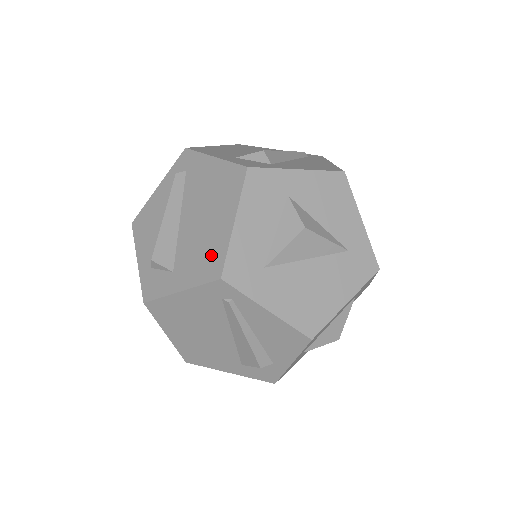
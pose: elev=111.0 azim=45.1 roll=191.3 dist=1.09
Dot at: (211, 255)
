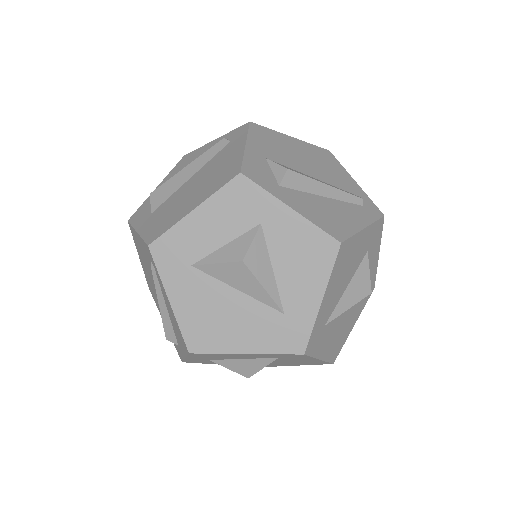
Dot at: (165, 222)
